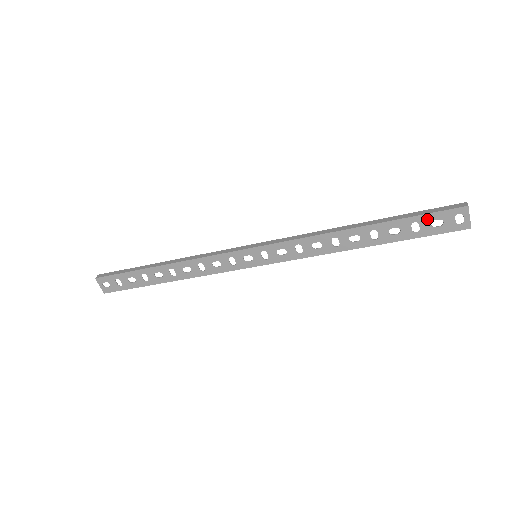
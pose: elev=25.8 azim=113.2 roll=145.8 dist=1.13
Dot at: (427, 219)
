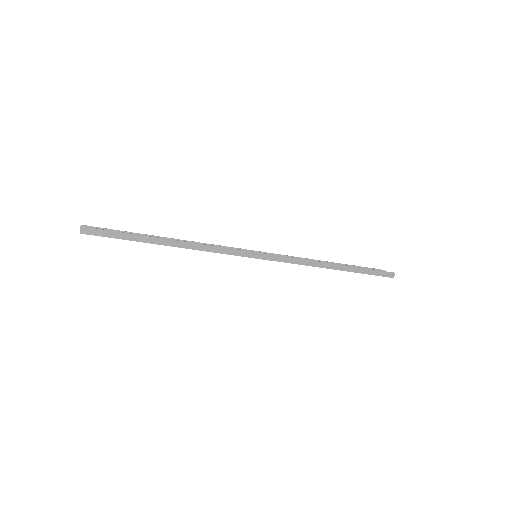
Dot at: occluded
